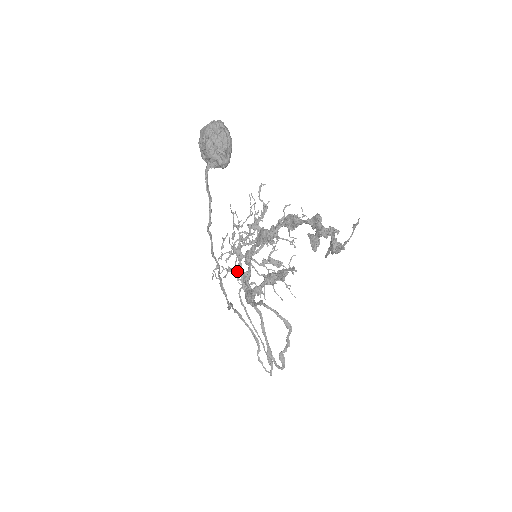
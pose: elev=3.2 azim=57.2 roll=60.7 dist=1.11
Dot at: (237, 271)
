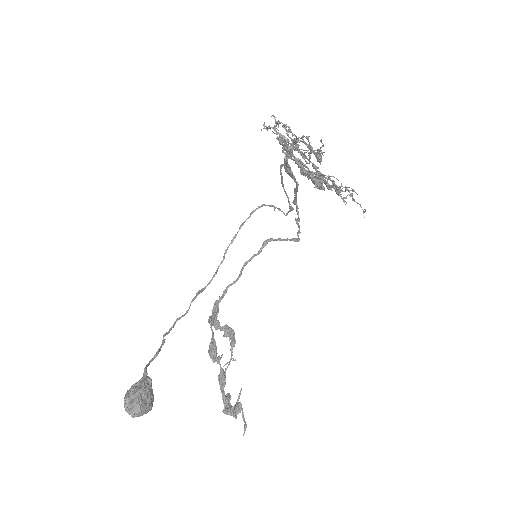
Dot at: occluded
